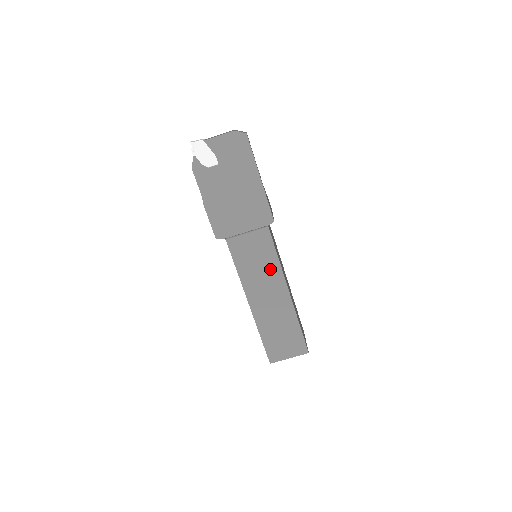
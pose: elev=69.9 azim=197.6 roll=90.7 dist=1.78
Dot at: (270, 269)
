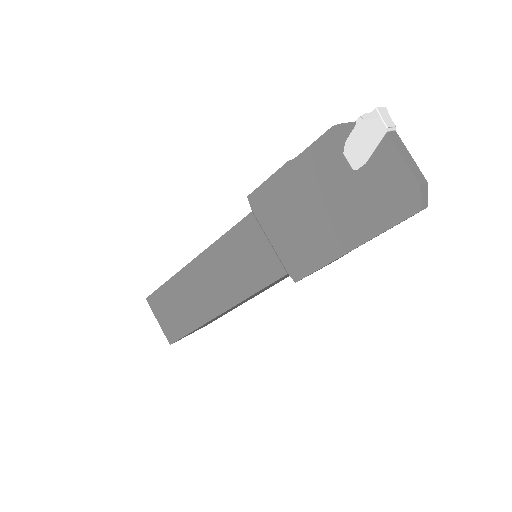
Dot at: (237, 284)
